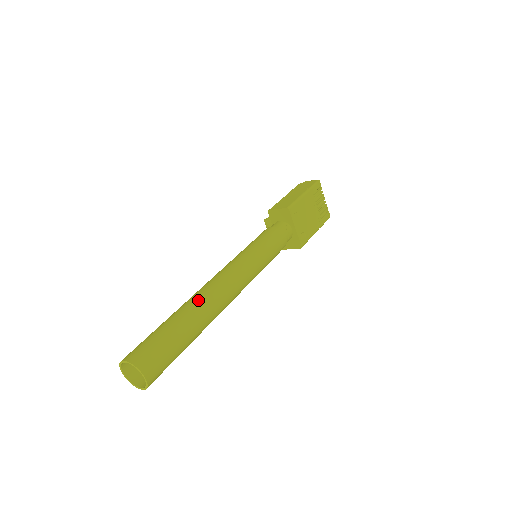
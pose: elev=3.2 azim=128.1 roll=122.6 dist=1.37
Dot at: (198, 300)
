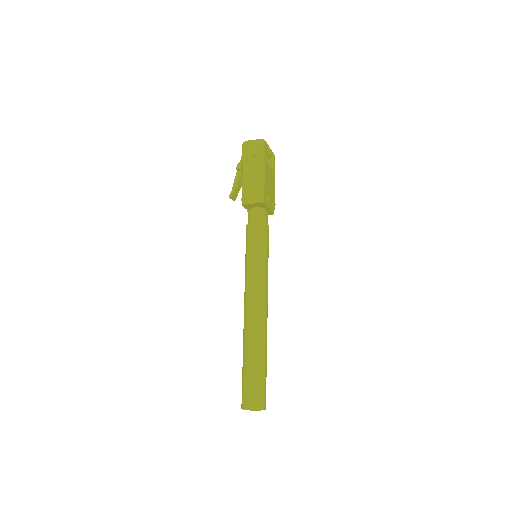
Dot at: (257, 337)
